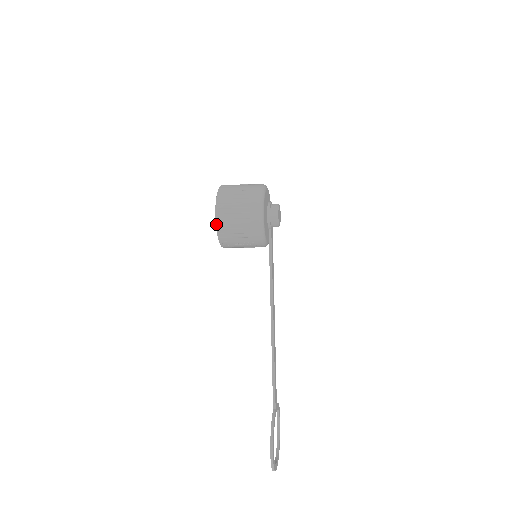
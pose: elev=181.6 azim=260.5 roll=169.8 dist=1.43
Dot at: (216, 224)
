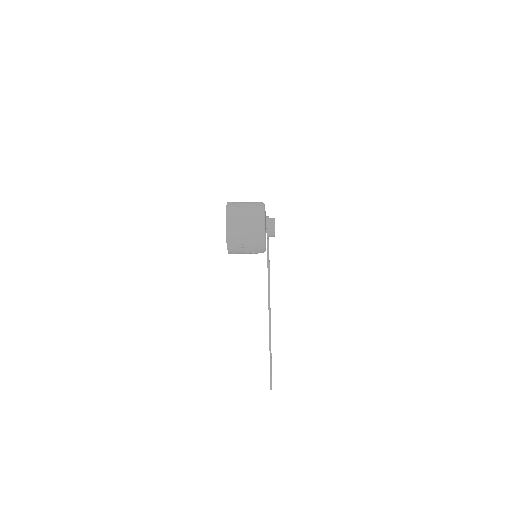
Dot at: (227, 245)
